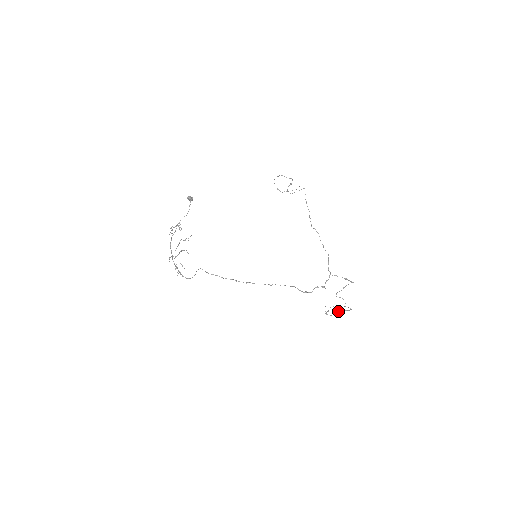
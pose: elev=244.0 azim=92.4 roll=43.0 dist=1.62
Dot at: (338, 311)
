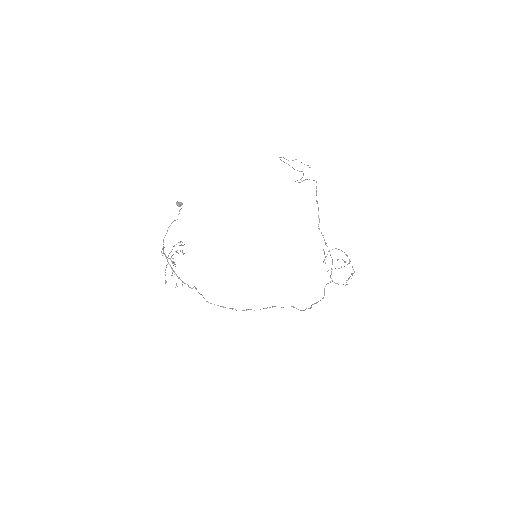
Dot at: occluded
